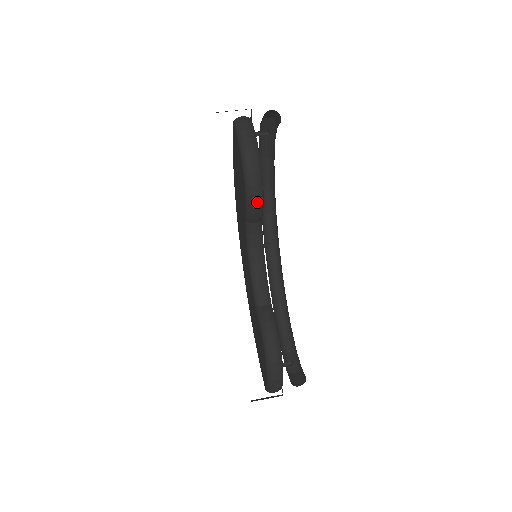
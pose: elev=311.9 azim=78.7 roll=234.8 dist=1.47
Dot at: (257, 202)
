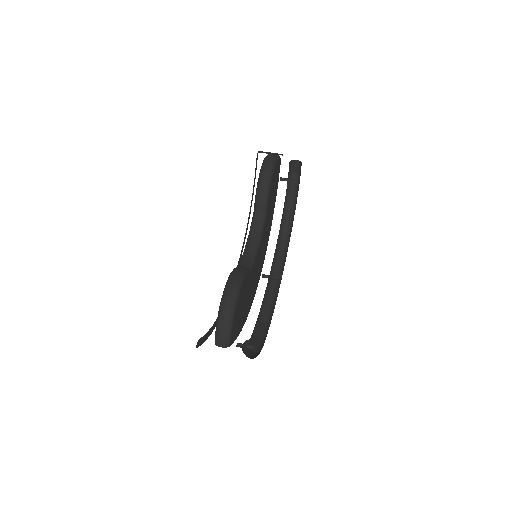
Dot at: (264, 185)
